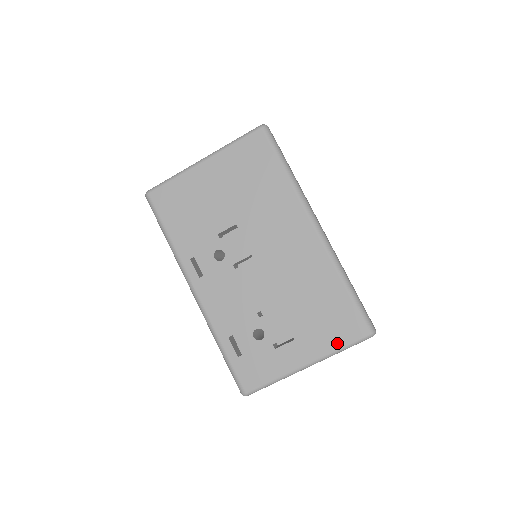
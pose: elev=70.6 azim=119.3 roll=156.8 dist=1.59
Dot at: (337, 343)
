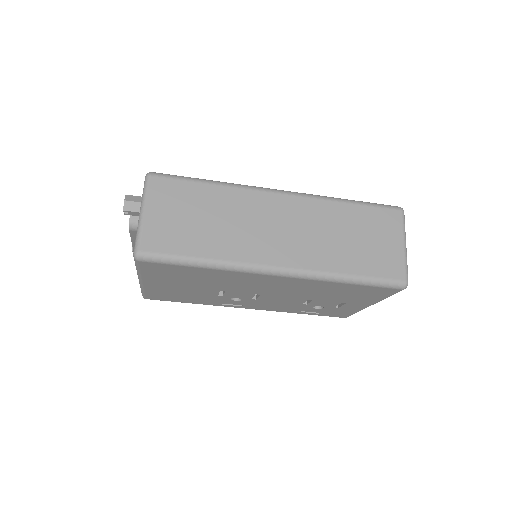
Dot at: (381, 297)
